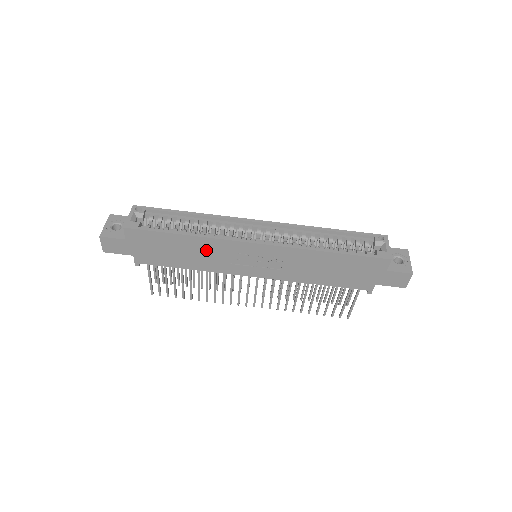
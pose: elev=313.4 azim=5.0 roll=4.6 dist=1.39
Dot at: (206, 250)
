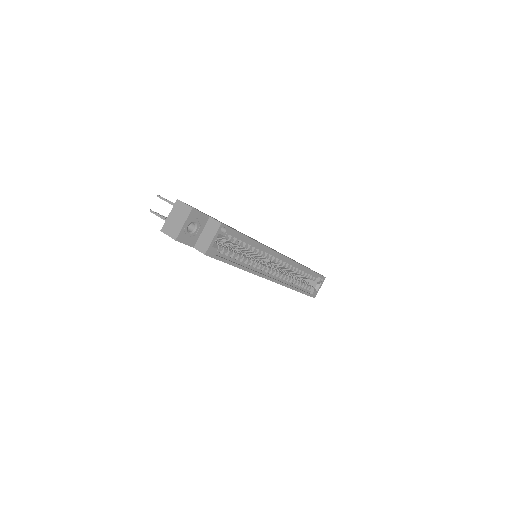
Dot at: occluded
